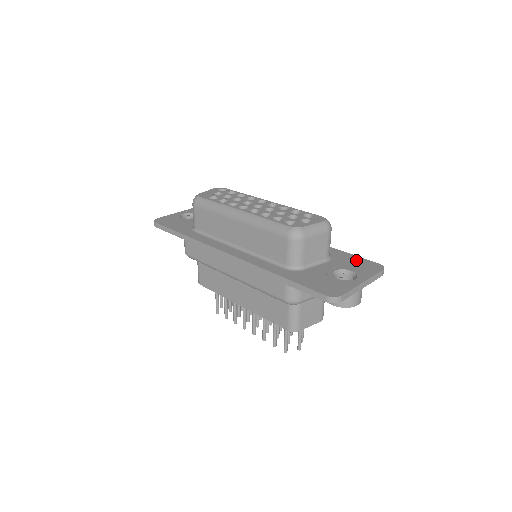
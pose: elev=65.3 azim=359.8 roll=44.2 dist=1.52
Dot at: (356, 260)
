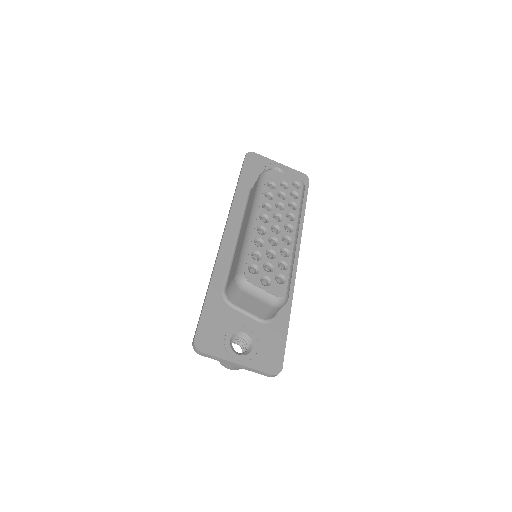
Dot at: (277, 345)
